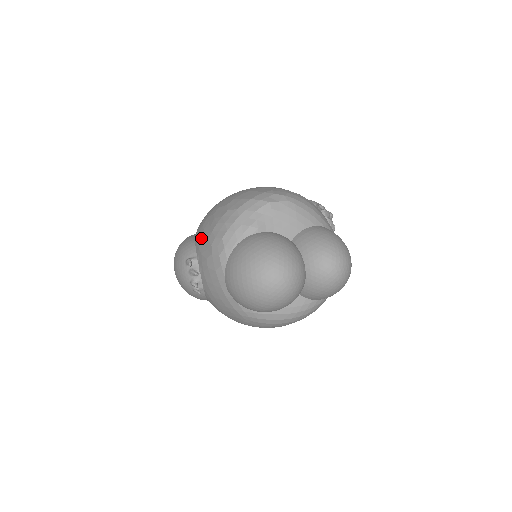
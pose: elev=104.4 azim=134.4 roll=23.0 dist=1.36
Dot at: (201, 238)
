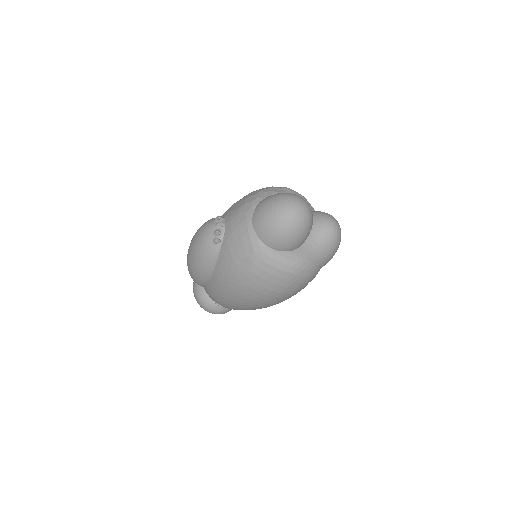
Dot at: (232, 206)
